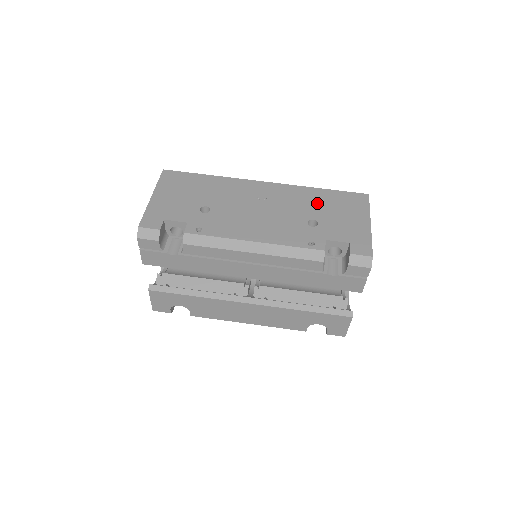
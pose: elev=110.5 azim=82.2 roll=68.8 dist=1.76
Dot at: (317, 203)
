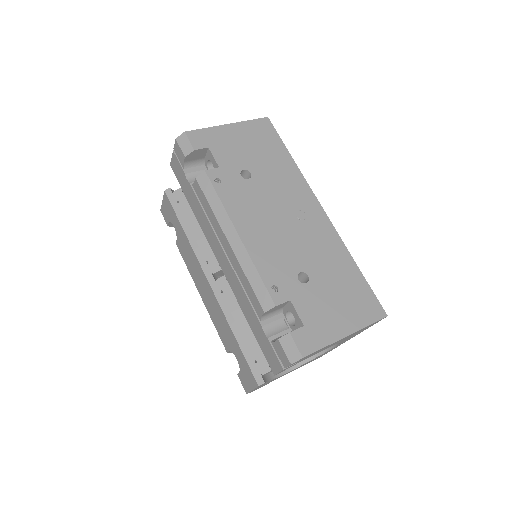
Dot at: (333, 270)
